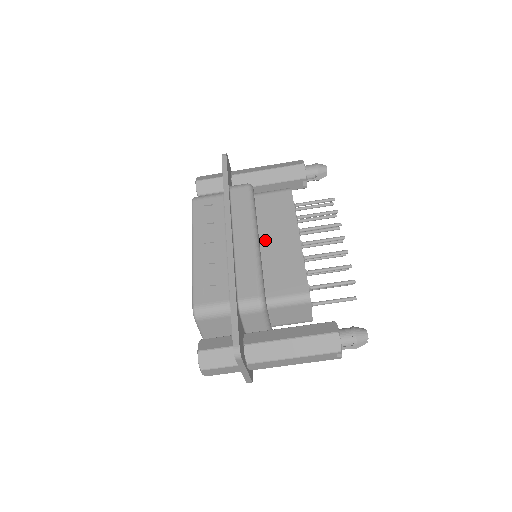
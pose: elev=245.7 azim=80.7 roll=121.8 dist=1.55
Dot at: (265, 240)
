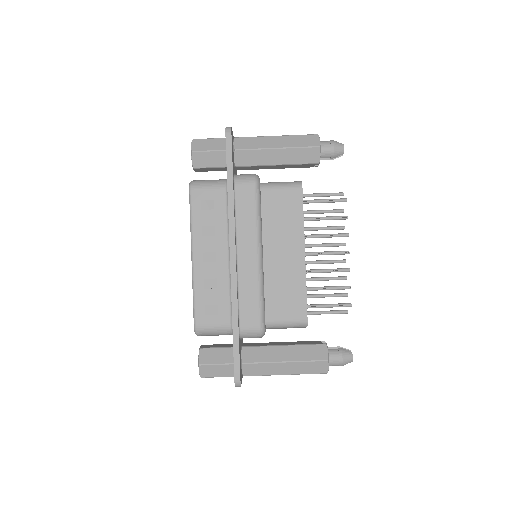
Dot at: (269, 253)
